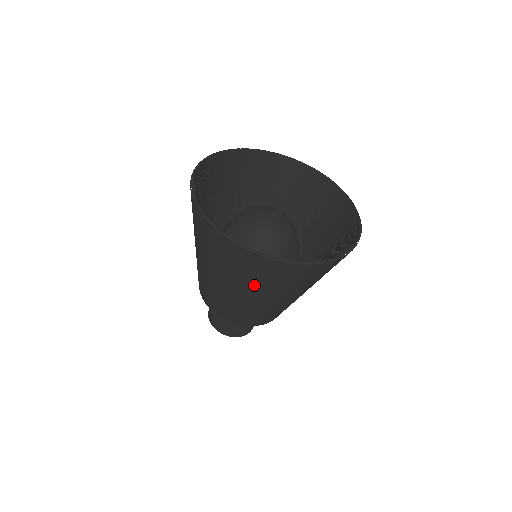
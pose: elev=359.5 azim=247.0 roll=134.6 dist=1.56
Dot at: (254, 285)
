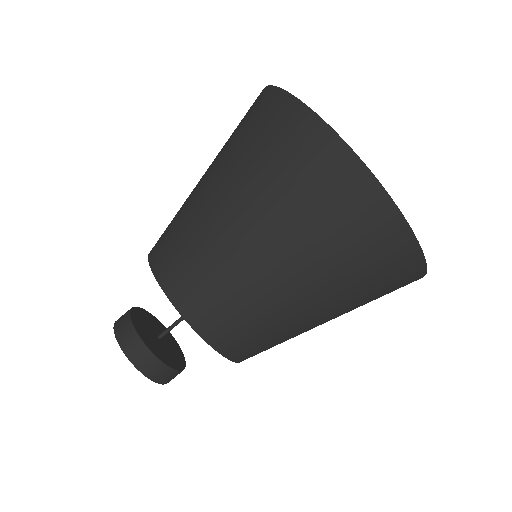
Dot at: (306, 240)
